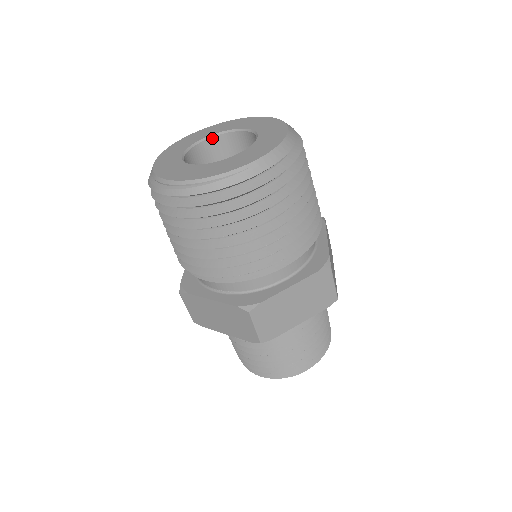
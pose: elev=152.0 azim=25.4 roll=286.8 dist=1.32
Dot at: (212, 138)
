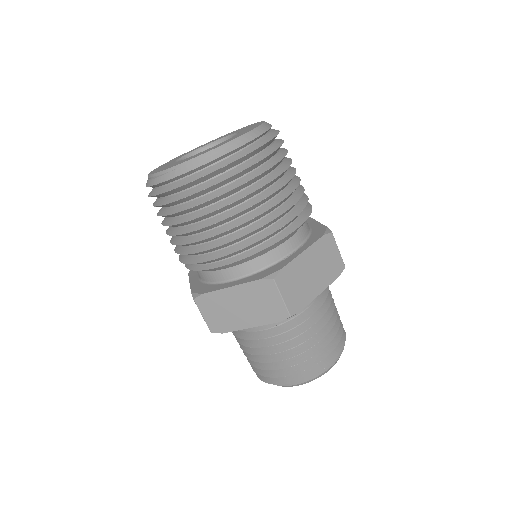
Dot at: (223, 140)
